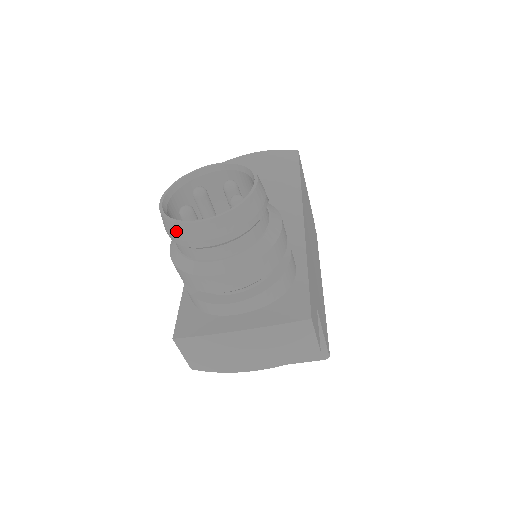
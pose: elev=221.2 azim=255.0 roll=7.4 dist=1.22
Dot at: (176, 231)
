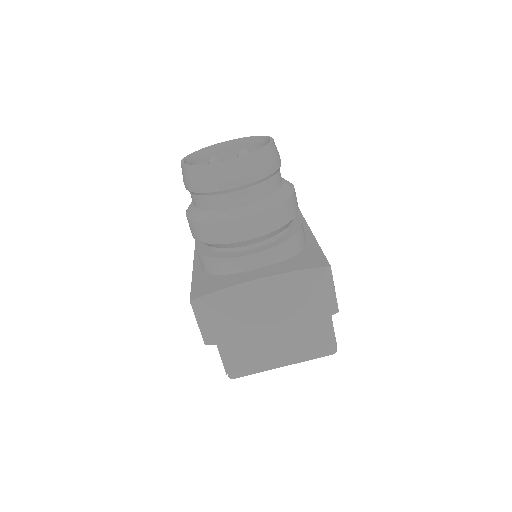
Dot at: (201, 176)
